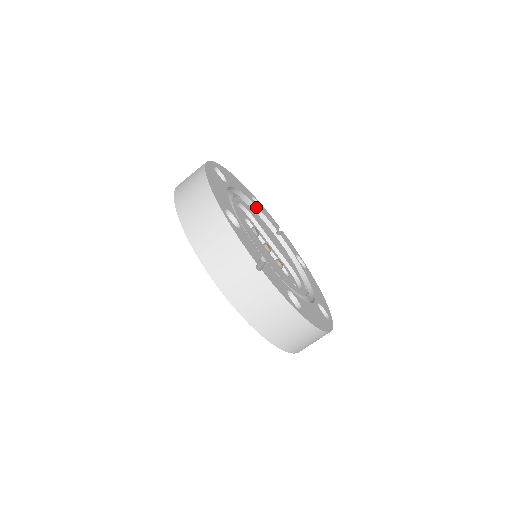
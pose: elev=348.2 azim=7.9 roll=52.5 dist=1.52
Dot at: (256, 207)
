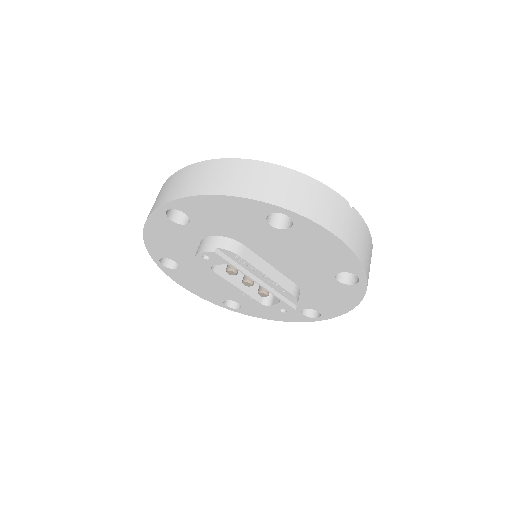
Dot at: occluded
